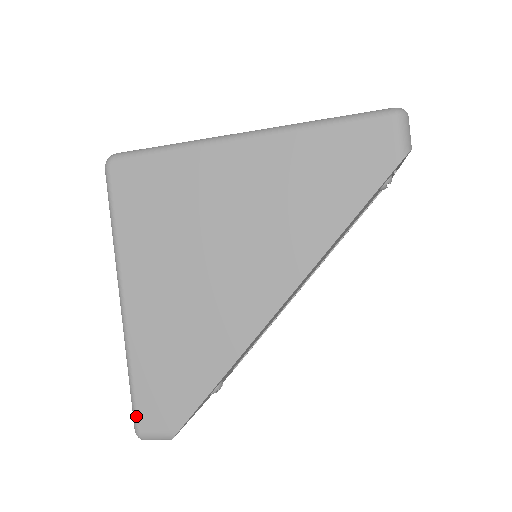
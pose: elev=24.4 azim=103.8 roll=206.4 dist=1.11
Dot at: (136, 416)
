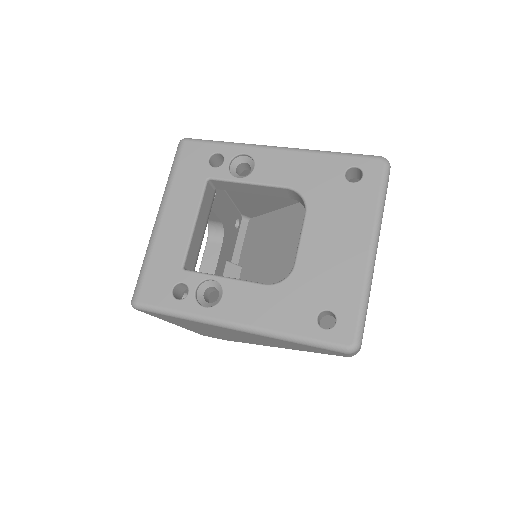
Dot at: occluded
